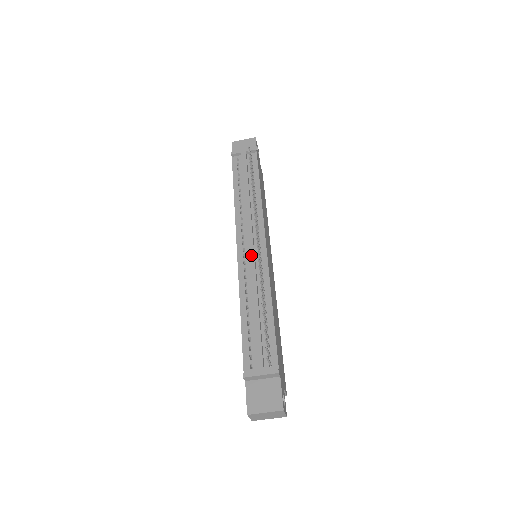
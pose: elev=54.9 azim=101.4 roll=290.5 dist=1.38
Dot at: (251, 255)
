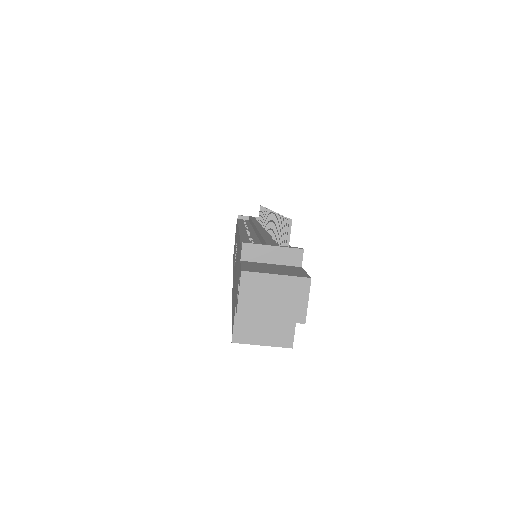
Dot at: (259, 226)
